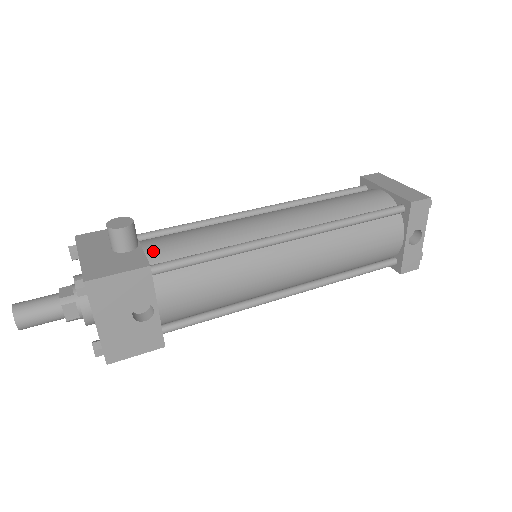
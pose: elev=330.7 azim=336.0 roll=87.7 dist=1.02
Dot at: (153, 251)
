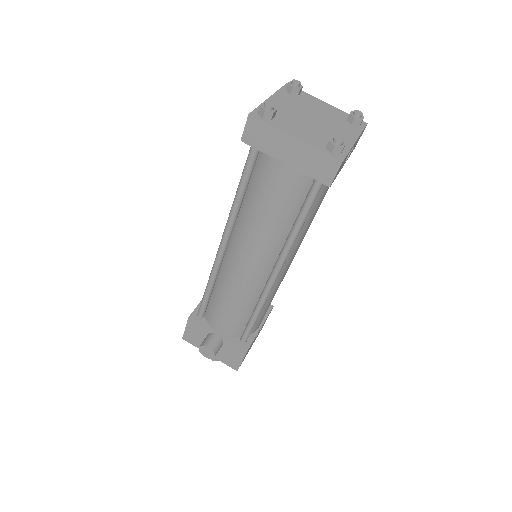
Dot at: (229, 333)
